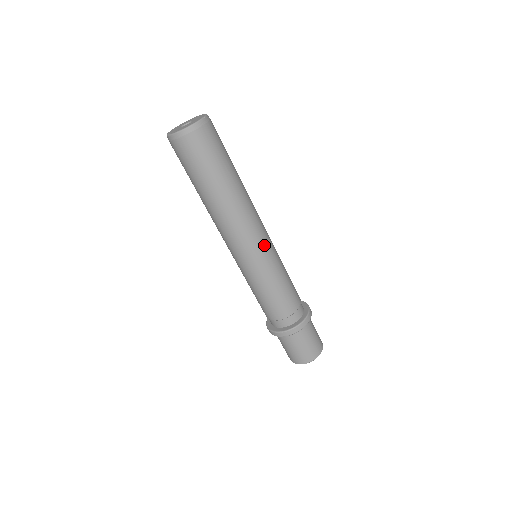
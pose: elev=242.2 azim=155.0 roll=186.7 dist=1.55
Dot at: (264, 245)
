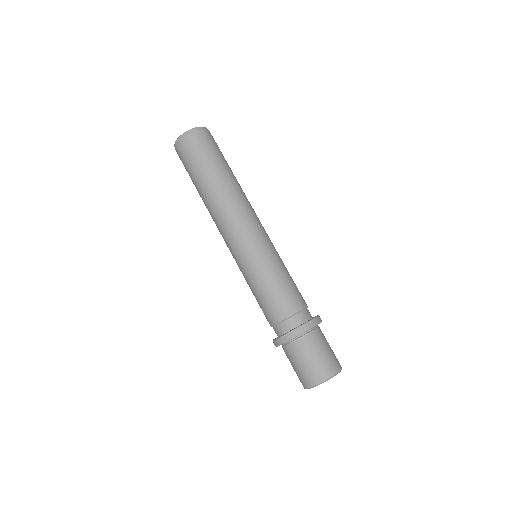
Dot at: occluded
